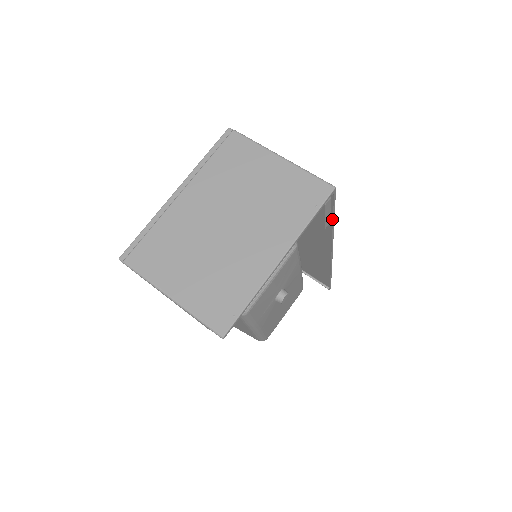
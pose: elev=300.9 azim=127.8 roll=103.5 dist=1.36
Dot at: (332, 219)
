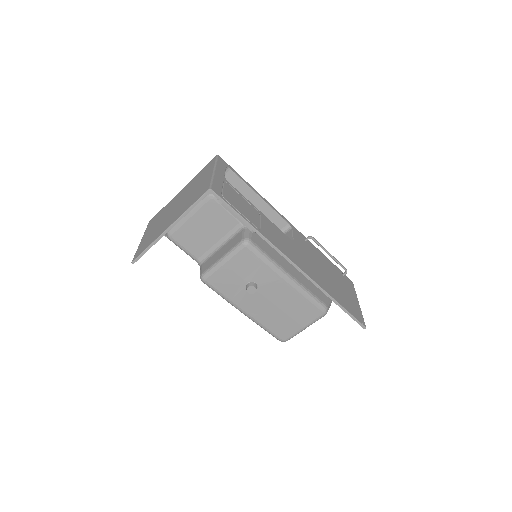
Dot at: (244, 221)
